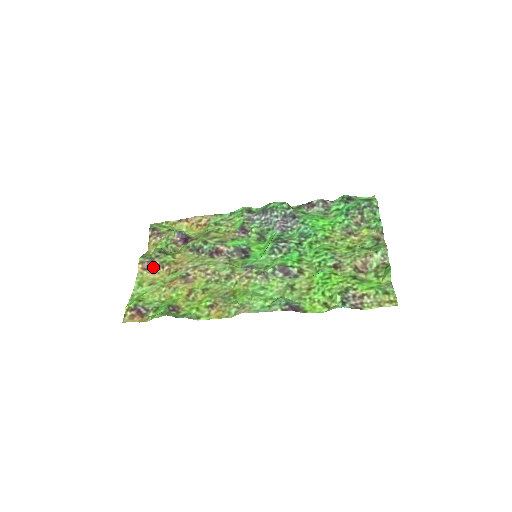
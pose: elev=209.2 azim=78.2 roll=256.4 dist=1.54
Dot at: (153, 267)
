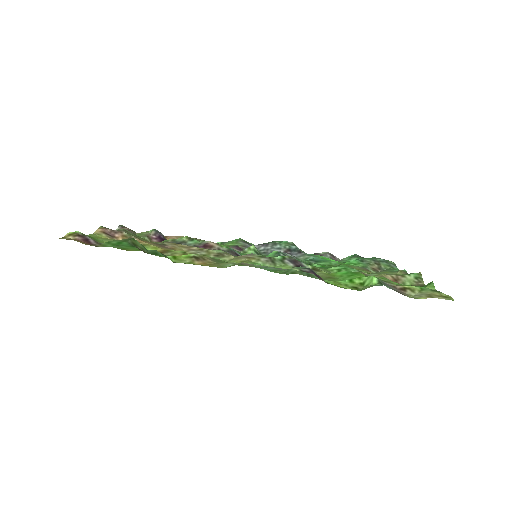
Dot at: (116, 236)
